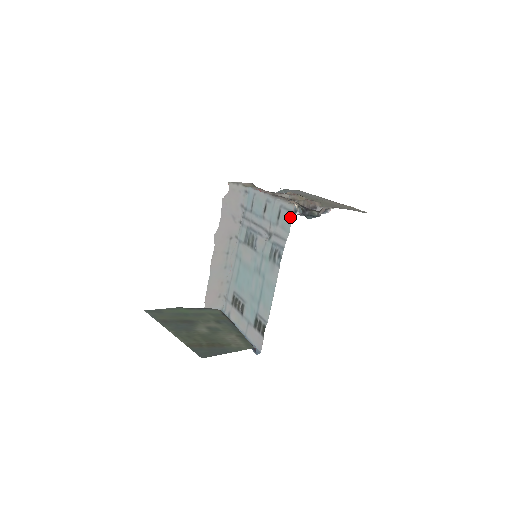
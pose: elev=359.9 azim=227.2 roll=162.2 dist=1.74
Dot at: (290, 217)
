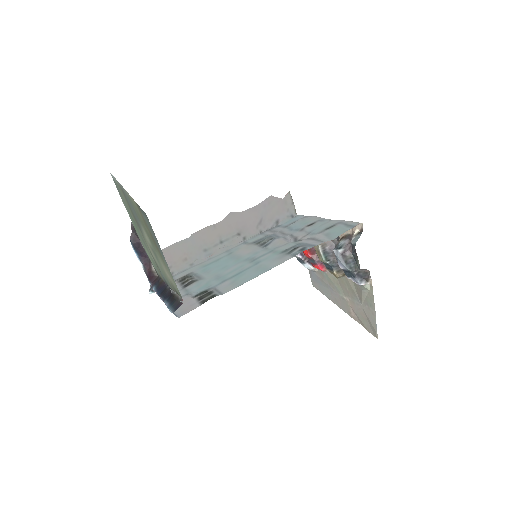
Dot at: (346, 229)
